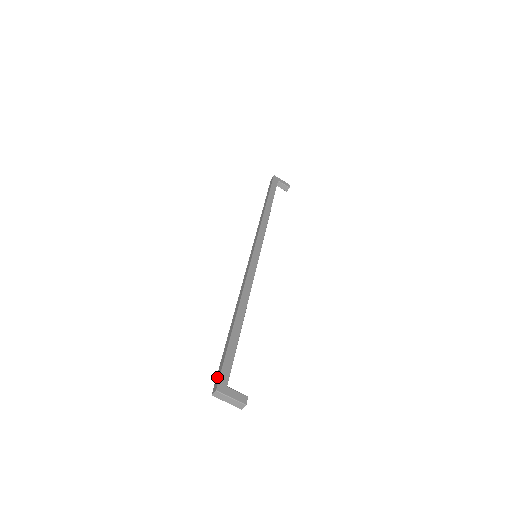
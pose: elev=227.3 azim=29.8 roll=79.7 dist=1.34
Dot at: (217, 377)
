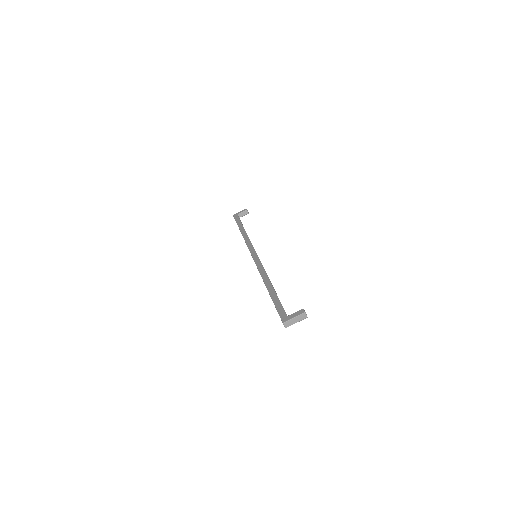
Dot at: occluded
